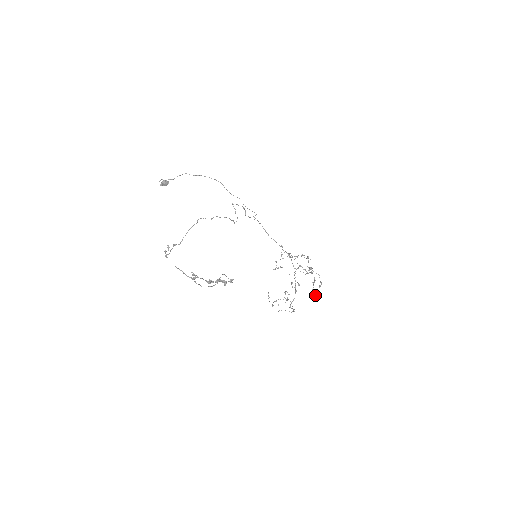
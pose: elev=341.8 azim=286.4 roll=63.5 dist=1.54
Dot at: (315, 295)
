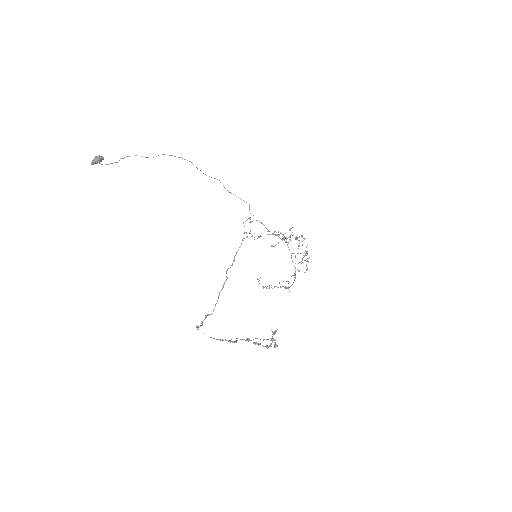
Dot at: (300, 262)
